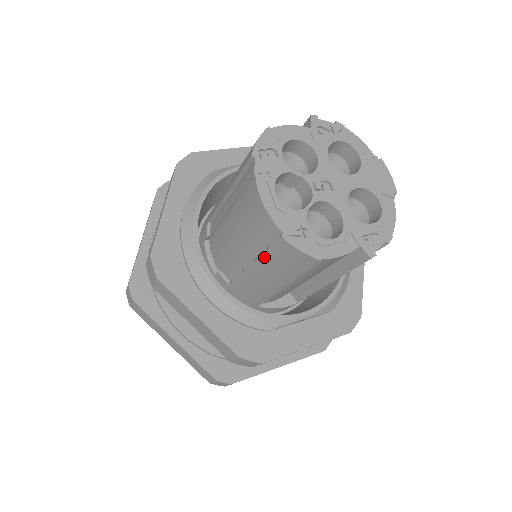
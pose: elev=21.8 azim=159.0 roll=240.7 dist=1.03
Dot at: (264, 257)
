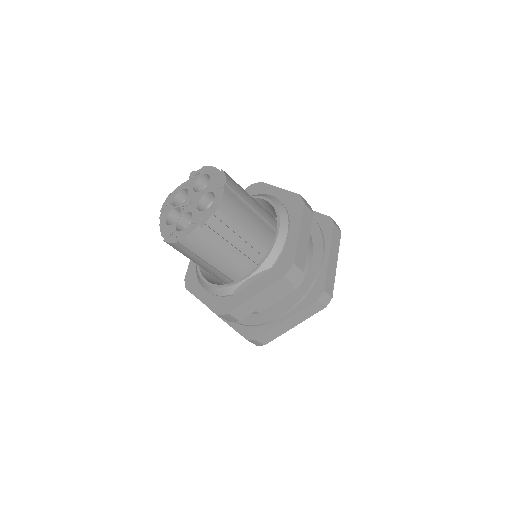
Dot at: occluded
